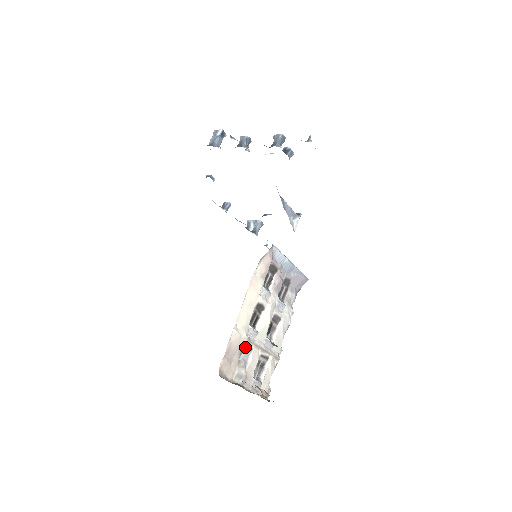
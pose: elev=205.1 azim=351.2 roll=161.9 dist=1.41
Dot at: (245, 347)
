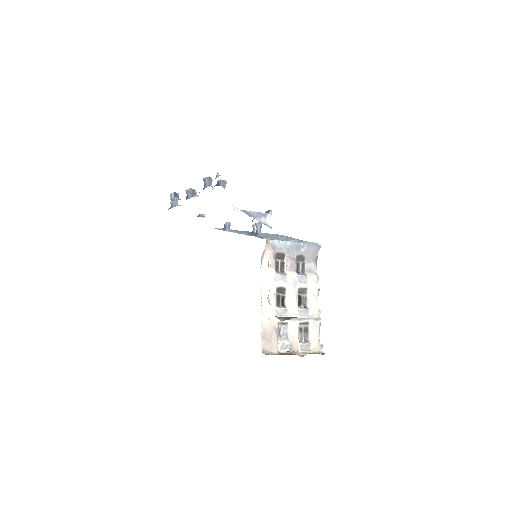
Dot at: (280, 324)
